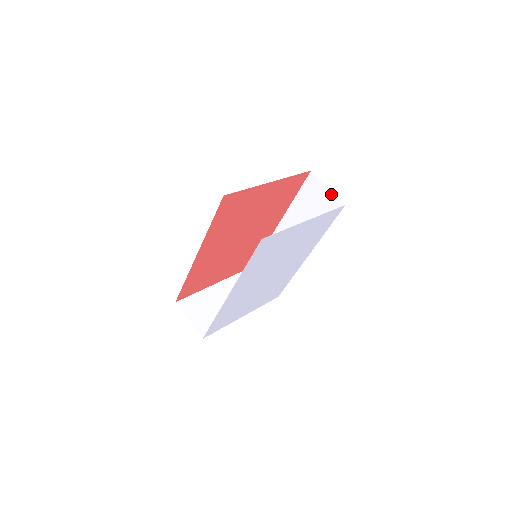
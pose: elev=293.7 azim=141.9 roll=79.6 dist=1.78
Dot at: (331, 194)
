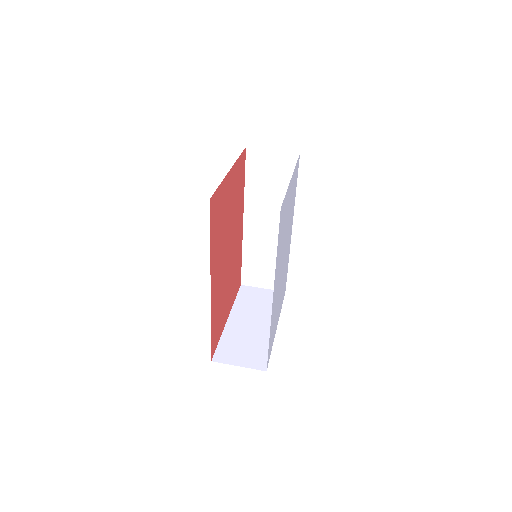
Dot at: (280, 154)
